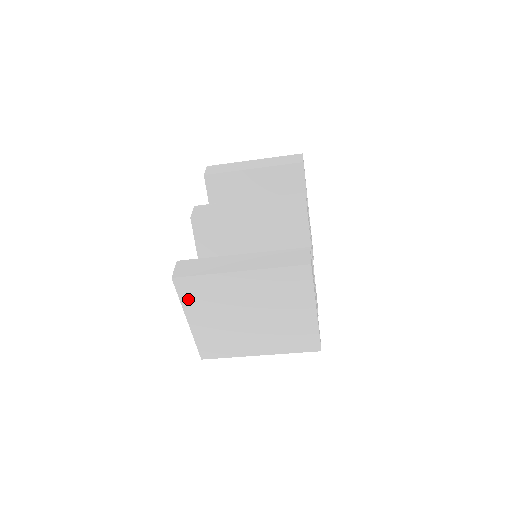
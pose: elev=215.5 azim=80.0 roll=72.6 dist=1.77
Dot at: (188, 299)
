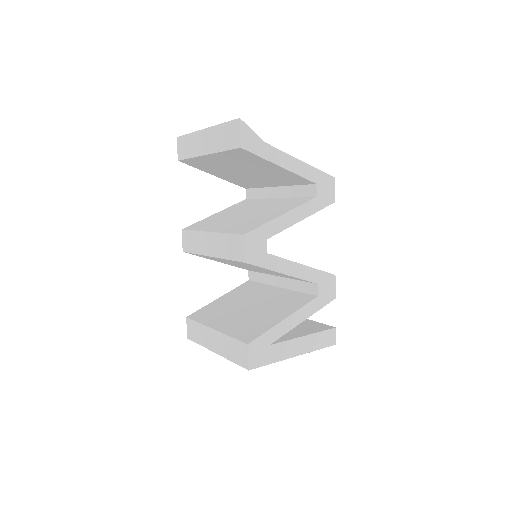
Dot at: occluded
